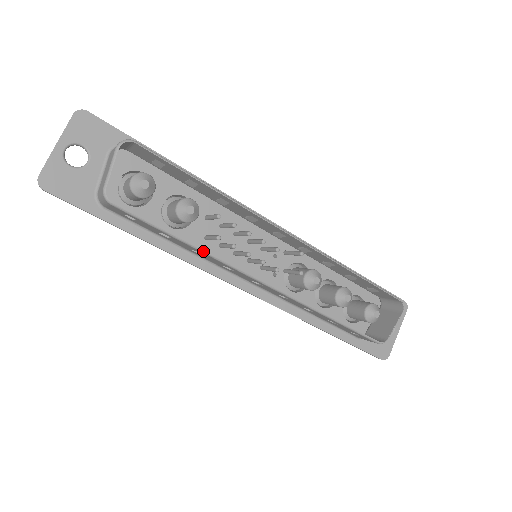
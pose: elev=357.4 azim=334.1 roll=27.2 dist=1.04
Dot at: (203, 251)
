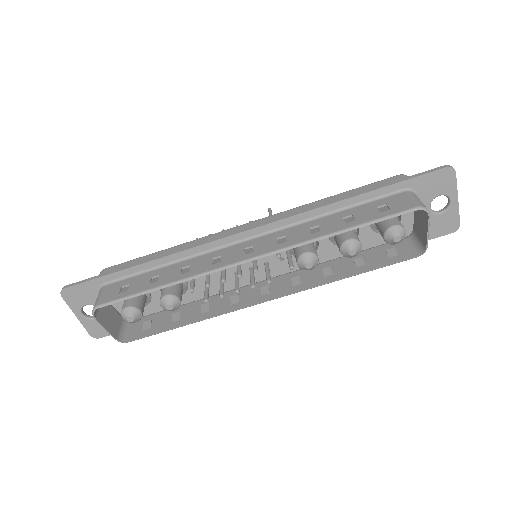
Dot at: occluded
